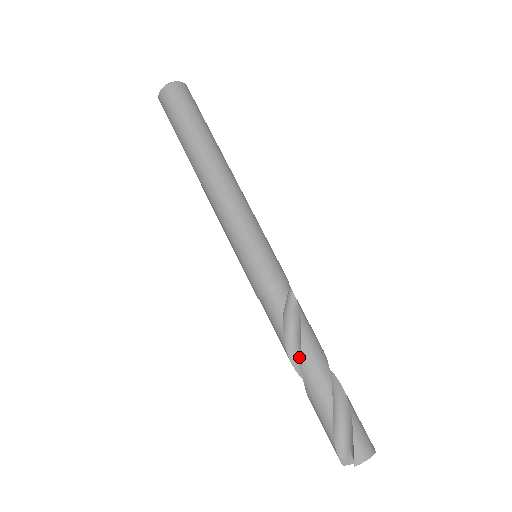
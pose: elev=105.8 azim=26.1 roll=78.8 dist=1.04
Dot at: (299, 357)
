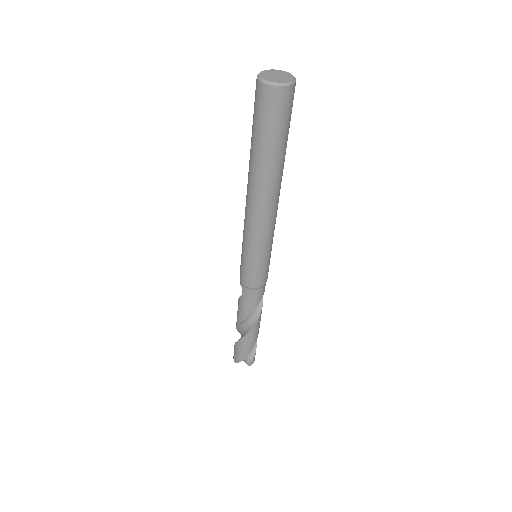
Dot at: (249, 319)
